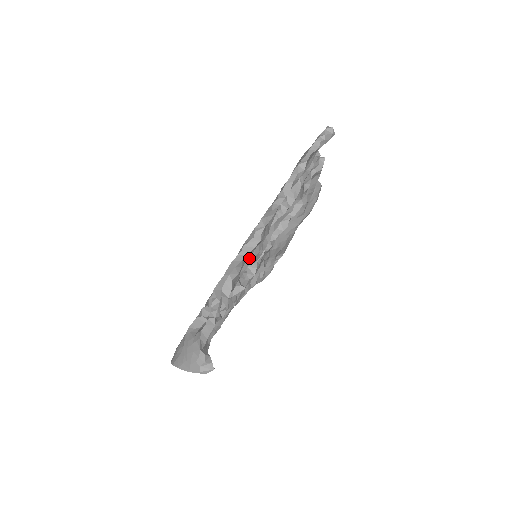
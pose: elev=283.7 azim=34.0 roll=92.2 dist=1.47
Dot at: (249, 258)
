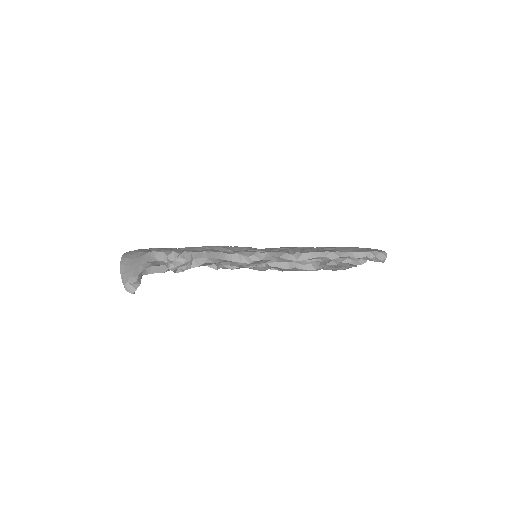
Dot at: (234, 262)
